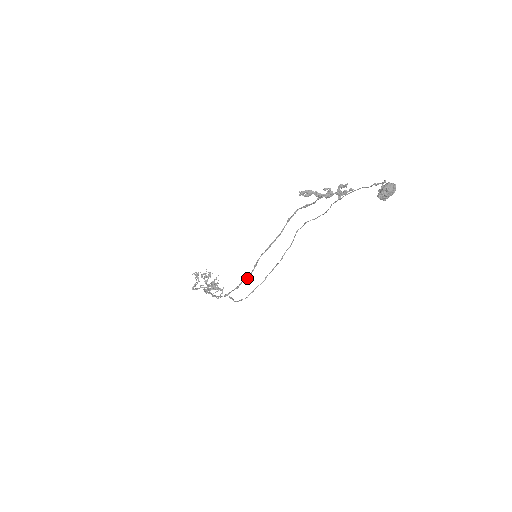
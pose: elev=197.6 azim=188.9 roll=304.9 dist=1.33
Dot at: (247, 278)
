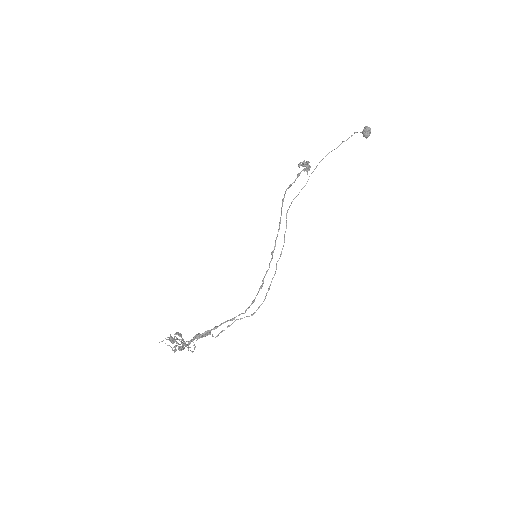
Dot at: occluded
